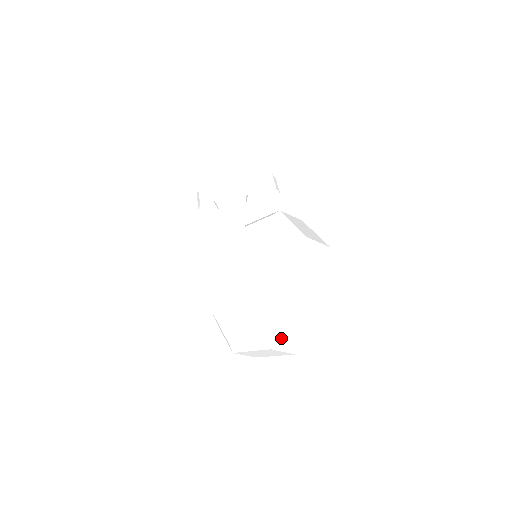
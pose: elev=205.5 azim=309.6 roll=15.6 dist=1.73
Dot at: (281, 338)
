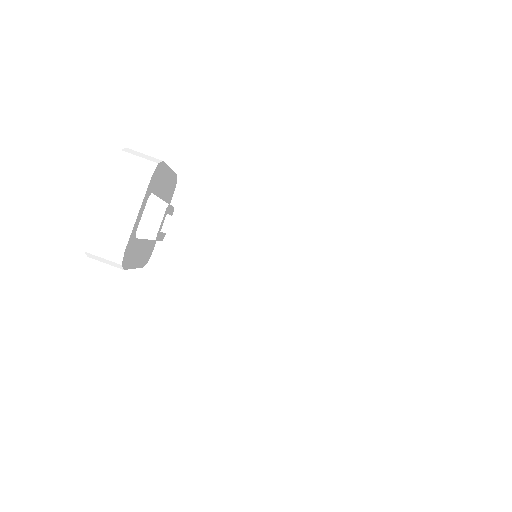
Dot at: (400, 289)
